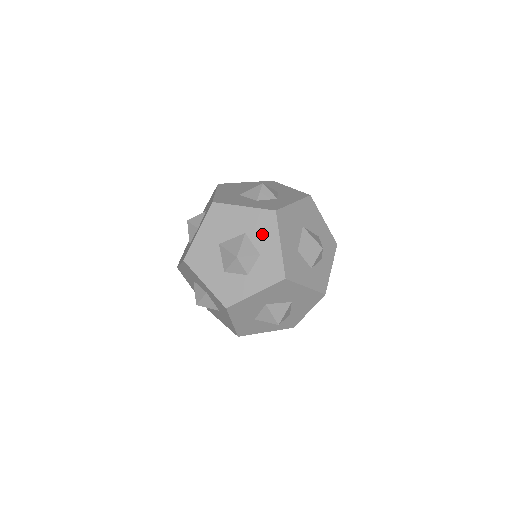
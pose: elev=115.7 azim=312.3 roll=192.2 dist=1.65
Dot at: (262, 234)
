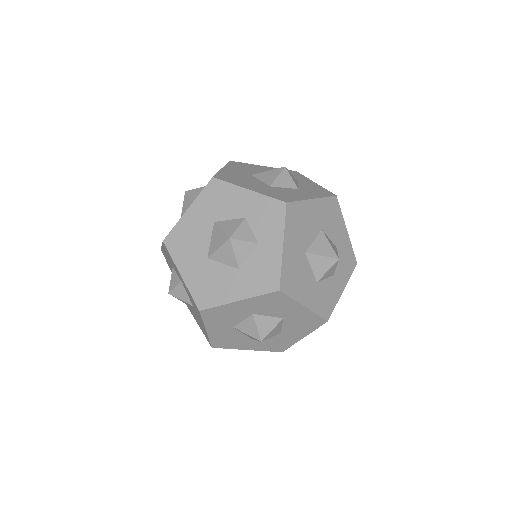
Dot at: (226, 204)
